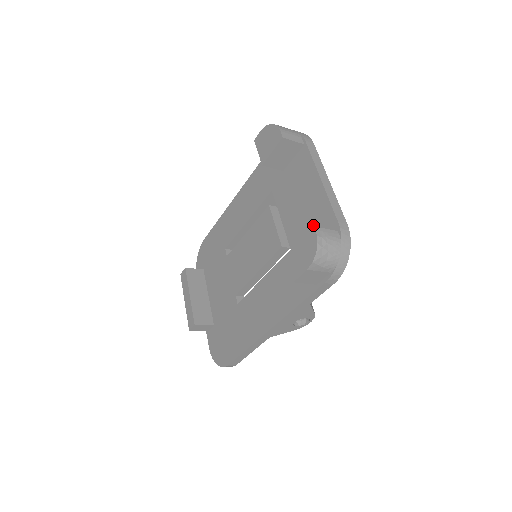
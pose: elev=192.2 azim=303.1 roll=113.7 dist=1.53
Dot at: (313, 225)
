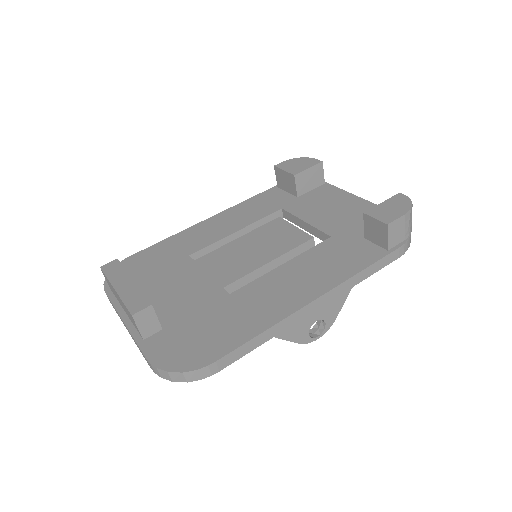
Dot at: (361, 219)
